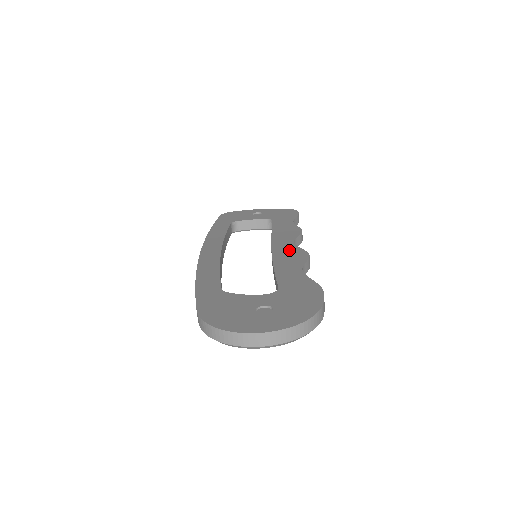
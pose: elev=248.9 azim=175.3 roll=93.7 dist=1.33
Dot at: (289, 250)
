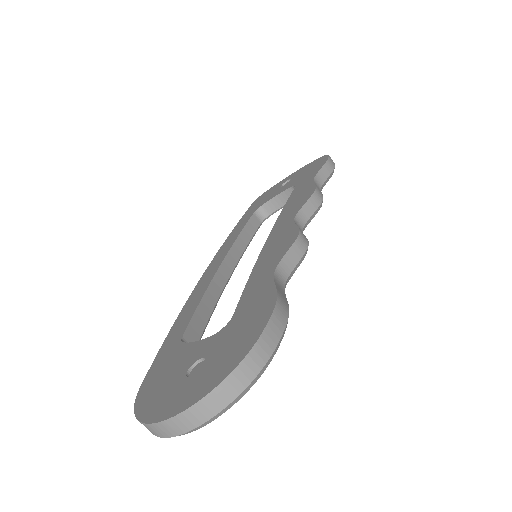
Dot at: (281, 235)
